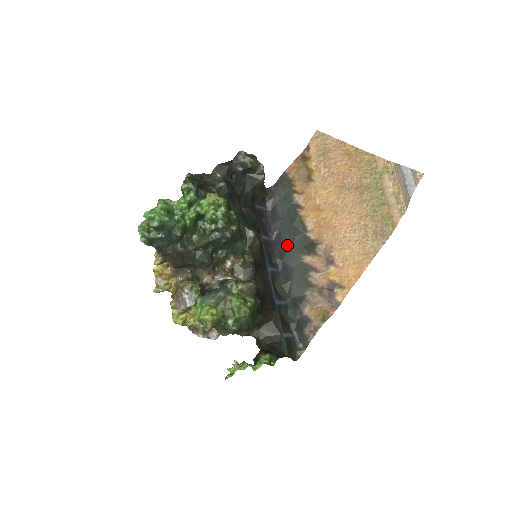
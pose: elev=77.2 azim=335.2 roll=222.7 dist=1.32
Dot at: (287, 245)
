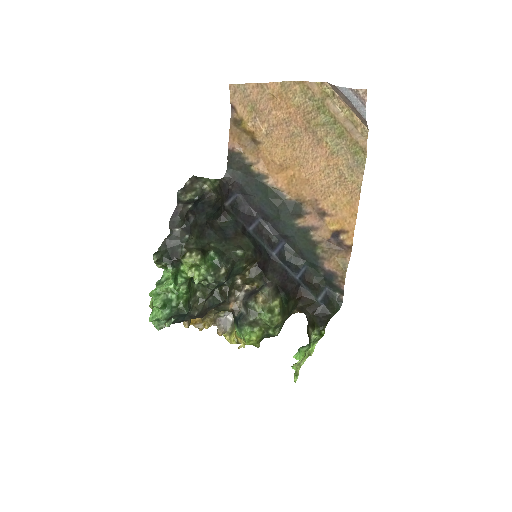
Dot at: (275, 219)
